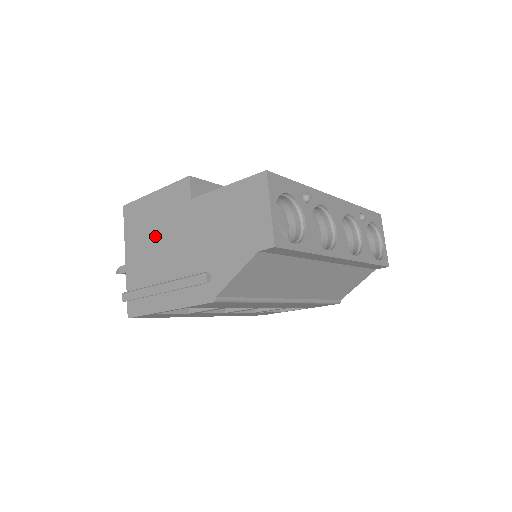
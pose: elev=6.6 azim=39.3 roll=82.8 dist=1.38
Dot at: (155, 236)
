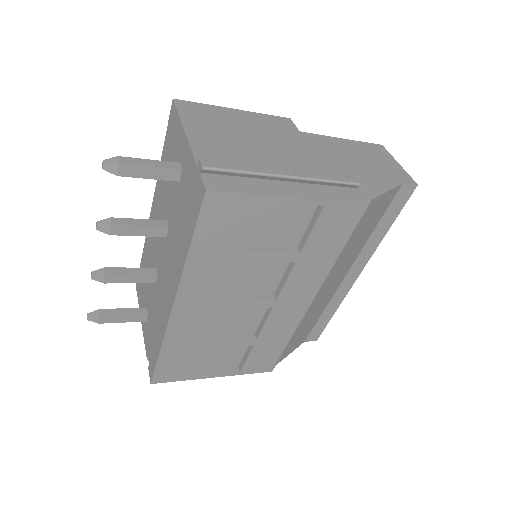
Dot at: (249, 137)
